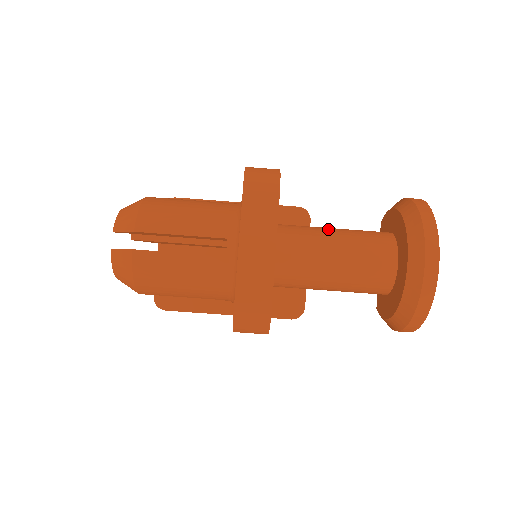
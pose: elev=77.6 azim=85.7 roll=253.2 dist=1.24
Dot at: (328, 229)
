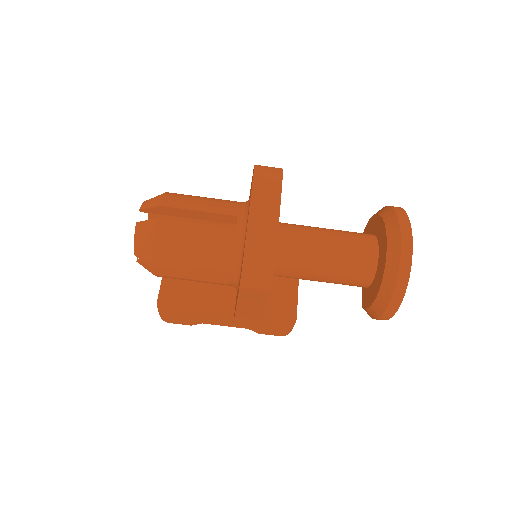
Dot at: occluded
